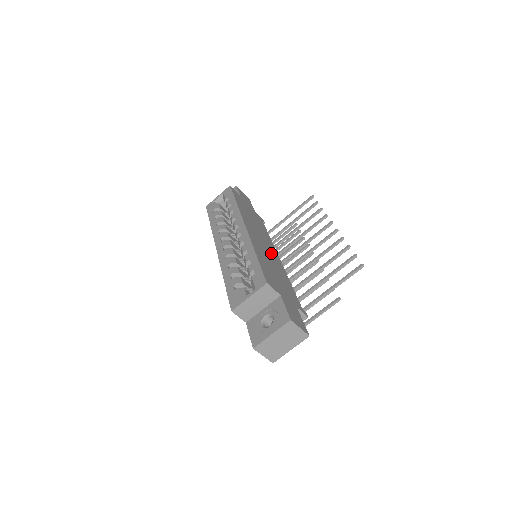
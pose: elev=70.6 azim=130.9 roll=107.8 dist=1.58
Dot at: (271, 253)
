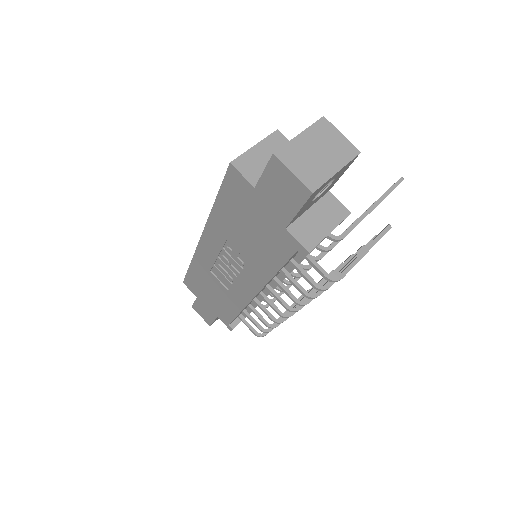
Dot at: occluded
